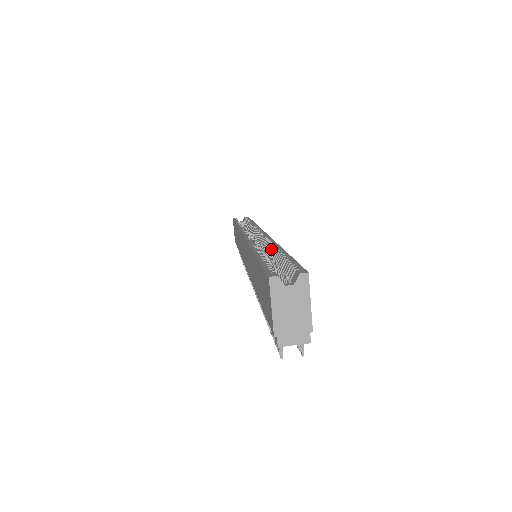
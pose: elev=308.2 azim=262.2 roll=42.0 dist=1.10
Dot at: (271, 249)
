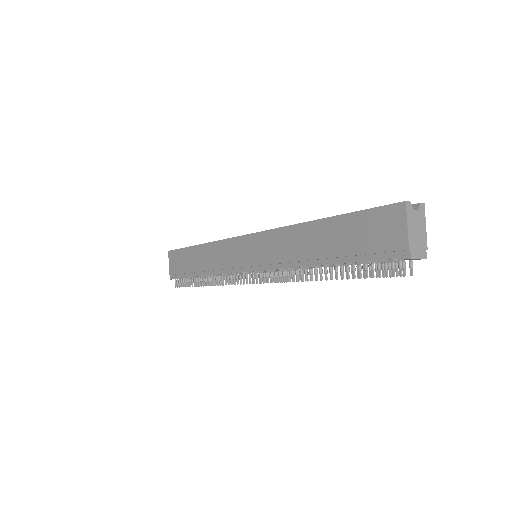
Dot at: occluded
